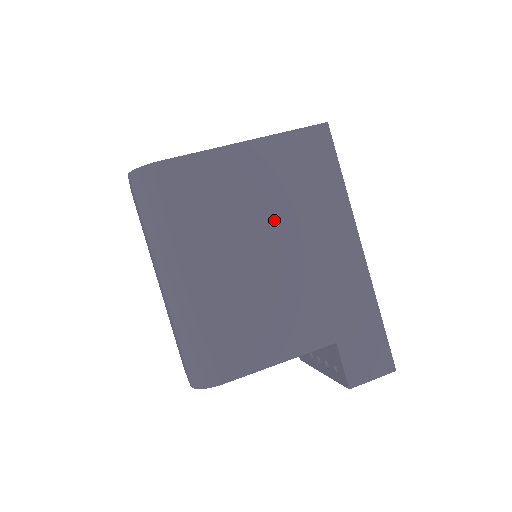
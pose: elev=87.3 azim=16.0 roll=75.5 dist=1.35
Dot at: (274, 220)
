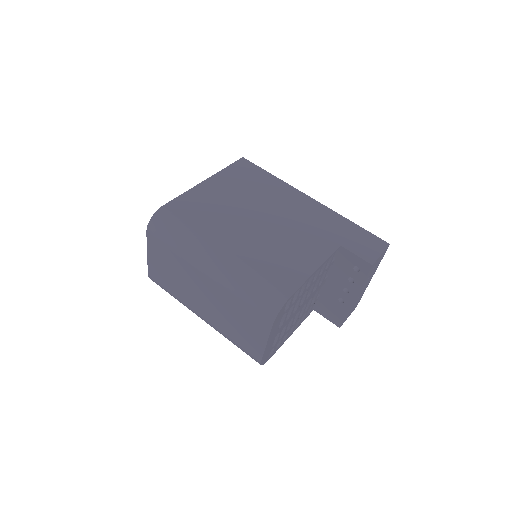
Dot at: (250, 205)
